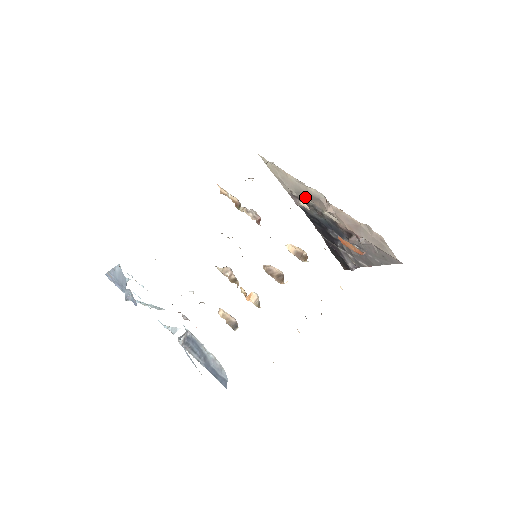
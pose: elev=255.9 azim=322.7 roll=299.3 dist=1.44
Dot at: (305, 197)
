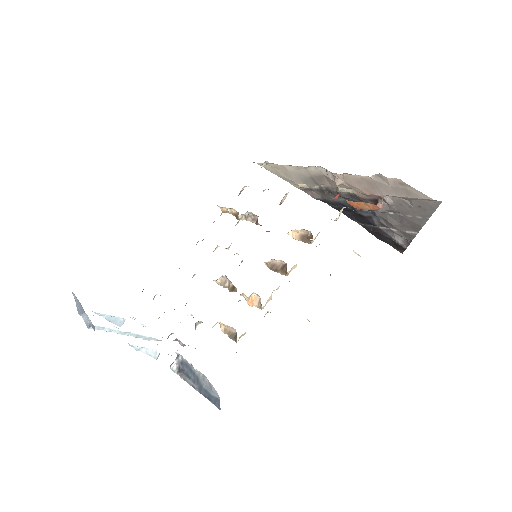
Dot at: (314, 183)
